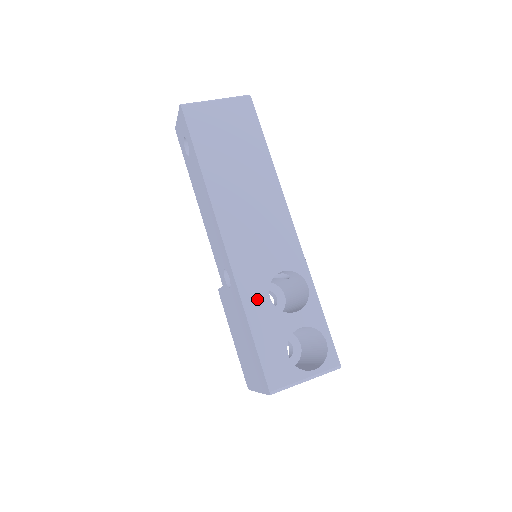
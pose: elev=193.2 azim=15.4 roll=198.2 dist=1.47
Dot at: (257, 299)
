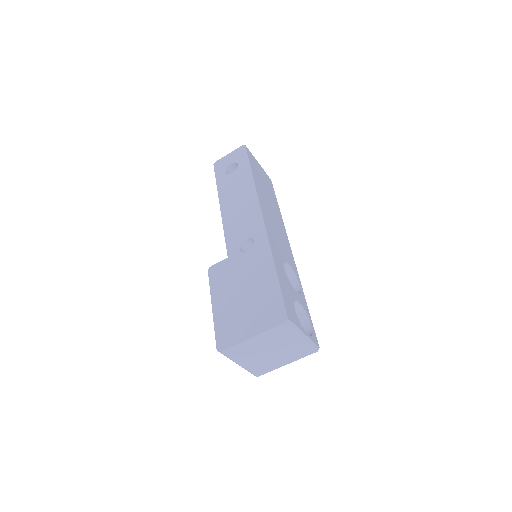
Dot at: (278, 261)
